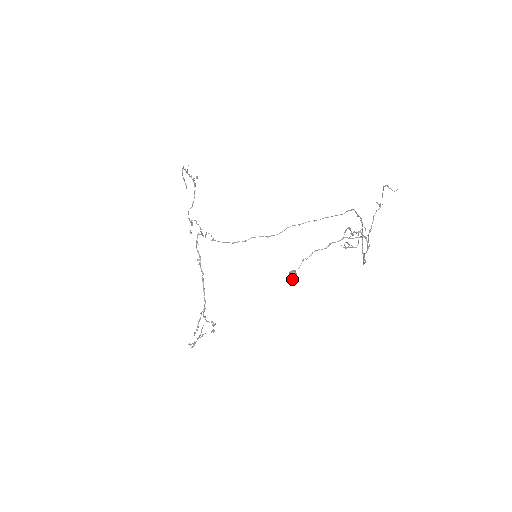
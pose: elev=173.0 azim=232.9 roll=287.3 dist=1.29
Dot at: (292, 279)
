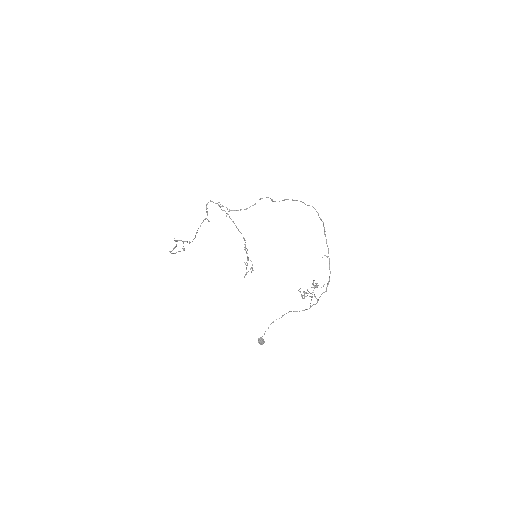
Dot at: (260, 344)
